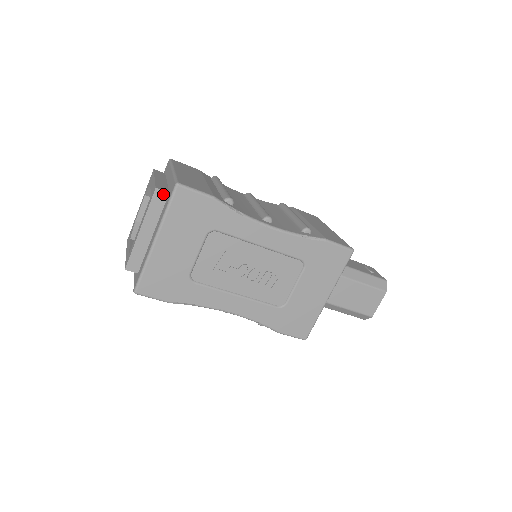
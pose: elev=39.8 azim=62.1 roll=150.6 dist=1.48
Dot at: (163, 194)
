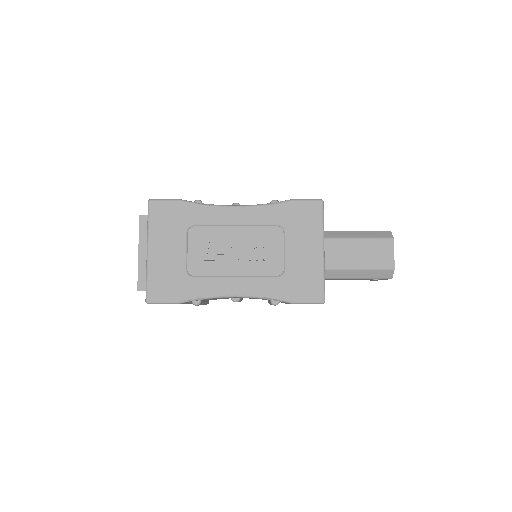
Dot at: (146, 218)
